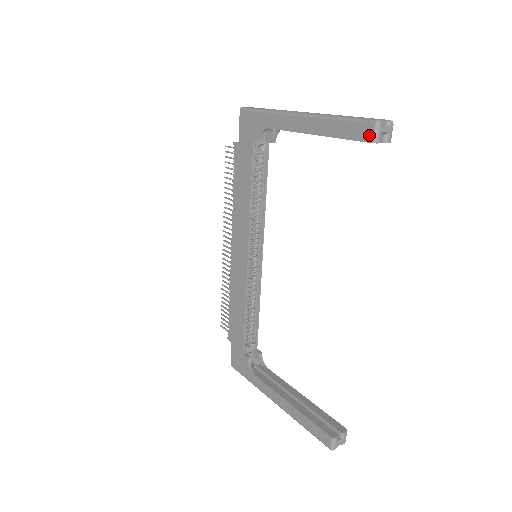
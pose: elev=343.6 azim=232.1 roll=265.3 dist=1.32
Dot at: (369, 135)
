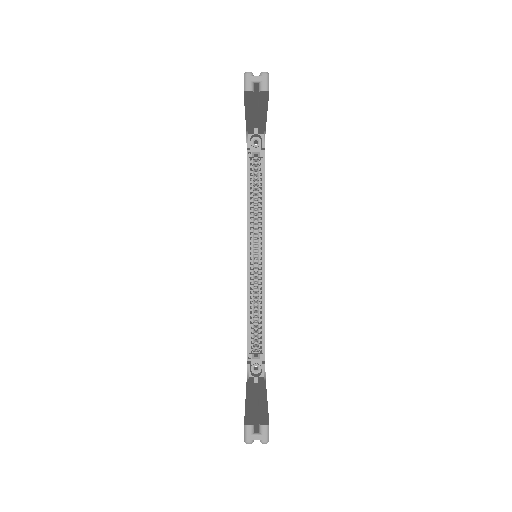
Dot at: occluded
